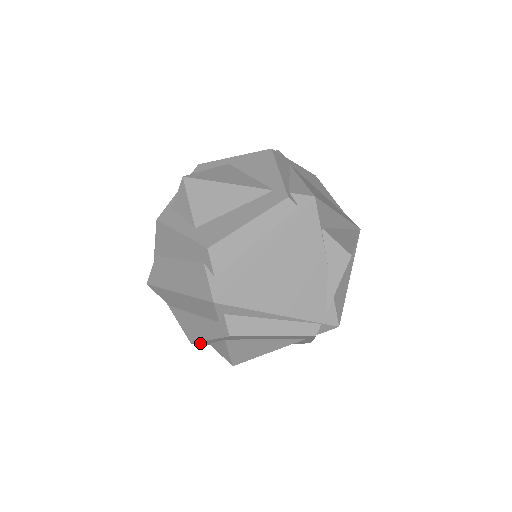
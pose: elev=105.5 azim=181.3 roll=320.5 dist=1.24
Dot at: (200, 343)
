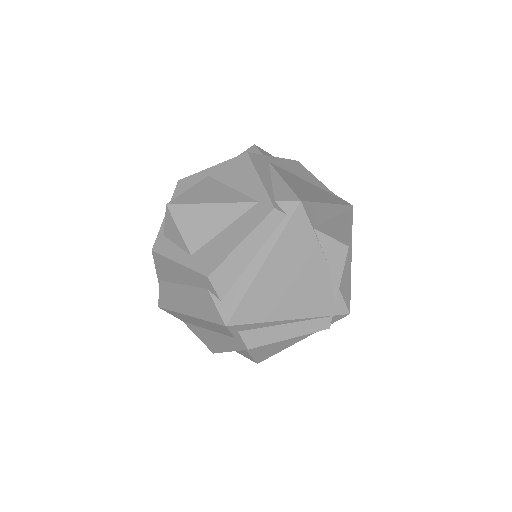
Dot at: occluded
